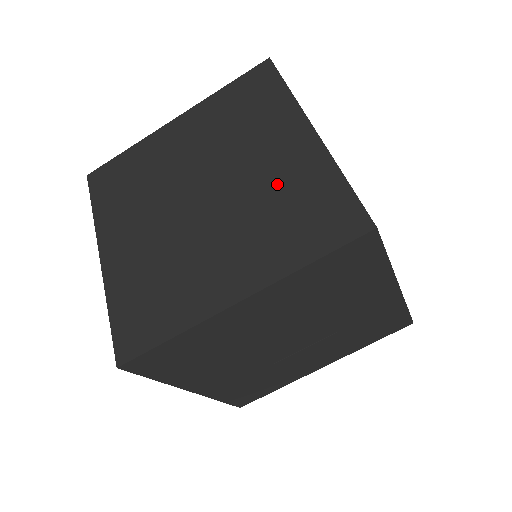
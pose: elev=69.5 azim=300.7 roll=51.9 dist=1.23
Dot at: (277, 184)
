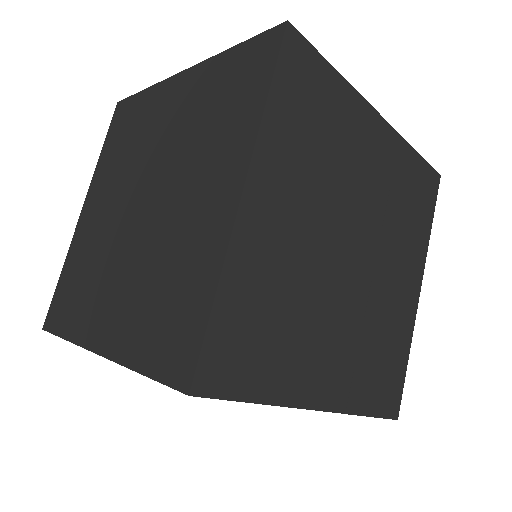
Dot at: (190, 118)
